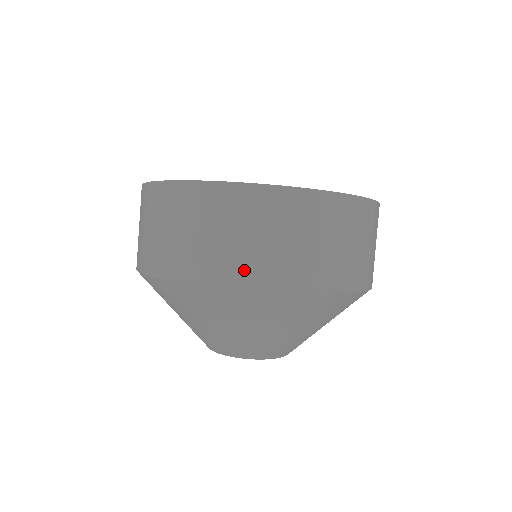
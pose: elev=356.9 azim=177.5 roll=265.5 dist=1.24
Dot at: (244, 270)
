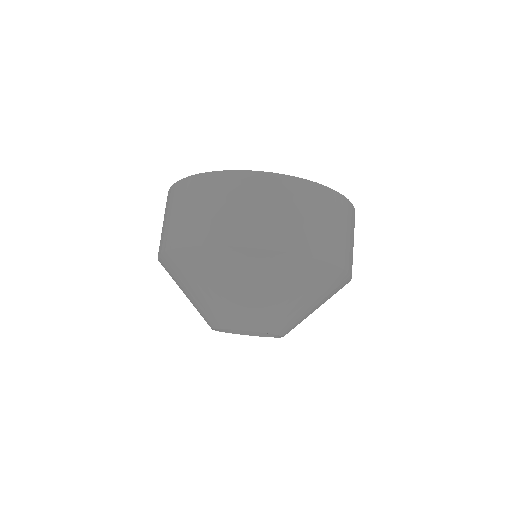
Dot at: (204, 232)
